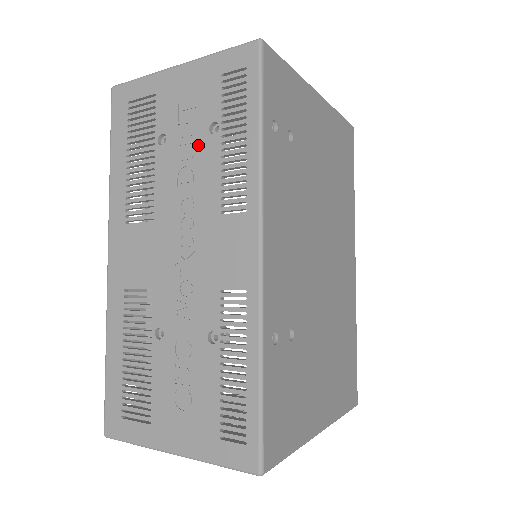
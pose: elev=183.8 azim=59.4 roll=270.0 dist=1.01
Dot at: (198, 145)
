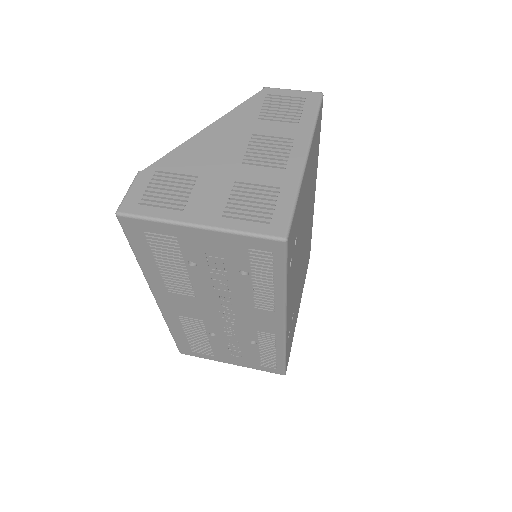
Dot at: (230, 276)
